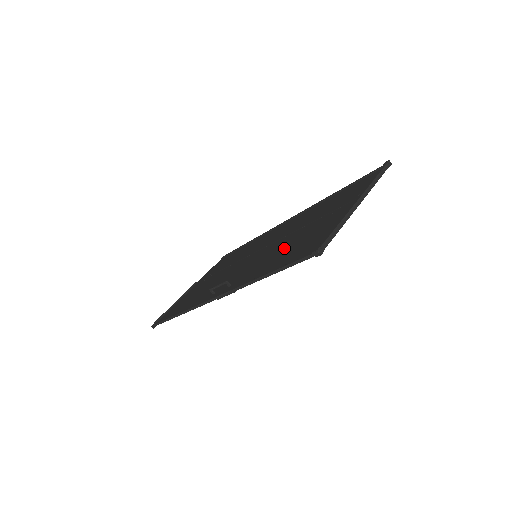
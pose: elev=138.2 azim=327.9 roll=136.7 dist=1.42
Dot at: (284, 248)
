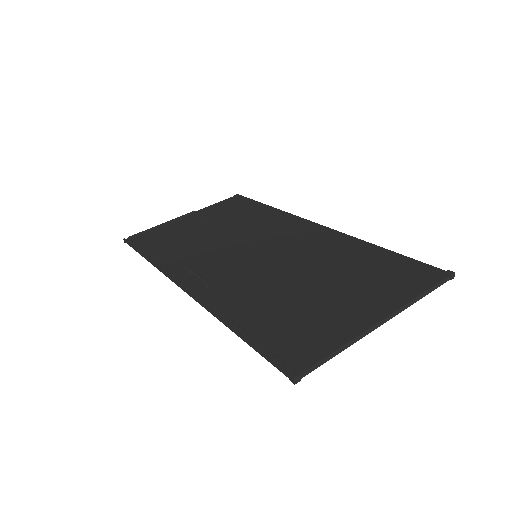
Dot at: (280, 294)
